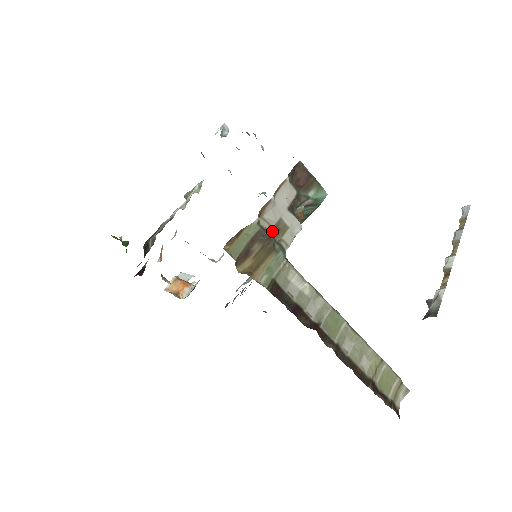
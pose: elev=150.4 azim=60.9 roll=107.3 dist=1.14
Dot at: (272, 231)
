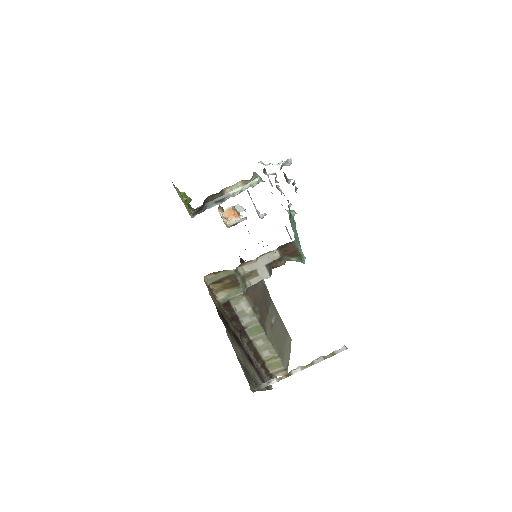
Dot at: (245, 275)
